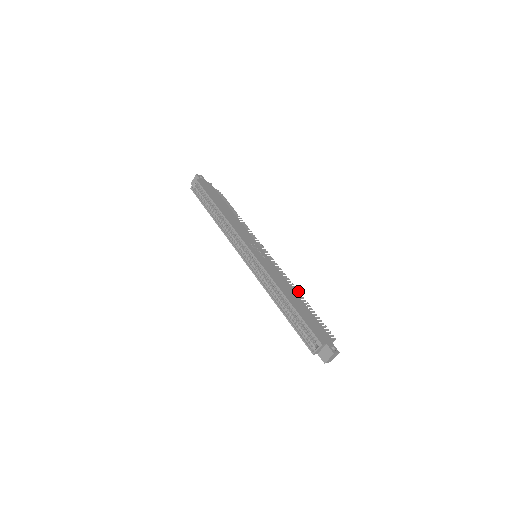
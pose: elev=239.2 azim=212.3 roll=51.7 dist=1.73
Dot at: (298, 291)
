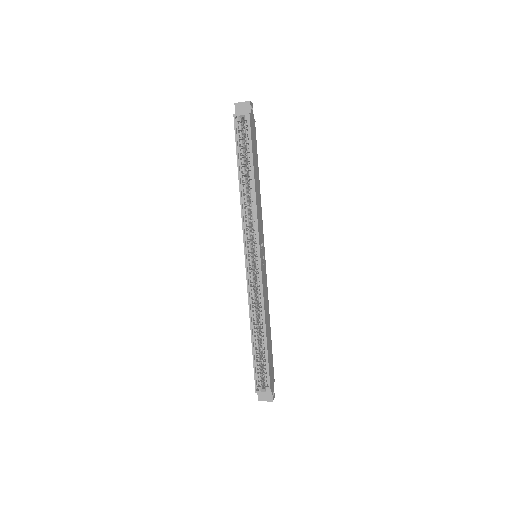
Dot at: occluded
